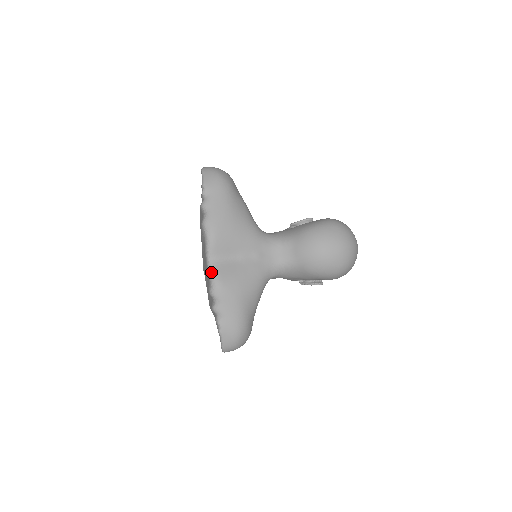
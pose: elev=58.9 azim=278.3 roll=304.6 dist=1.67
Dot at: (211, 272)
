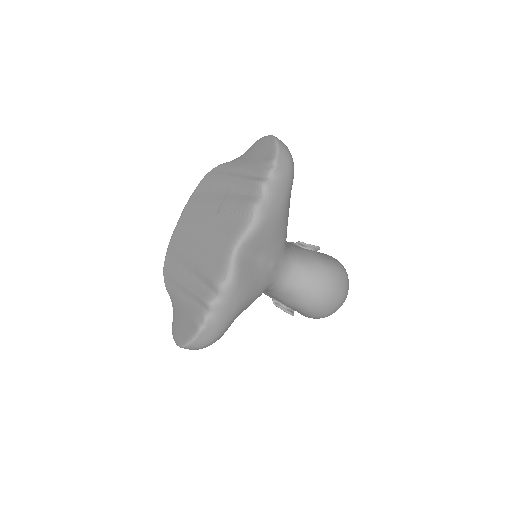
Dot at: (234, 264)
